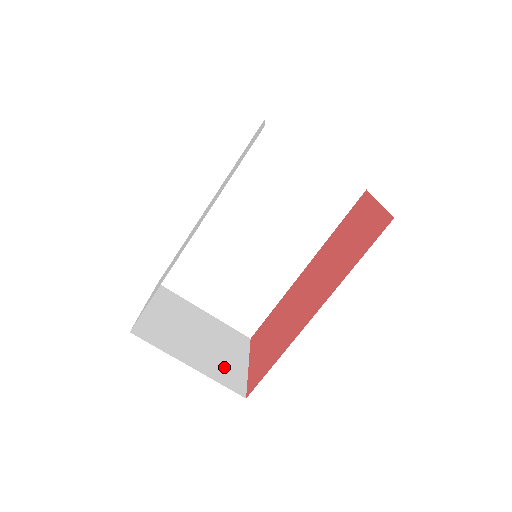
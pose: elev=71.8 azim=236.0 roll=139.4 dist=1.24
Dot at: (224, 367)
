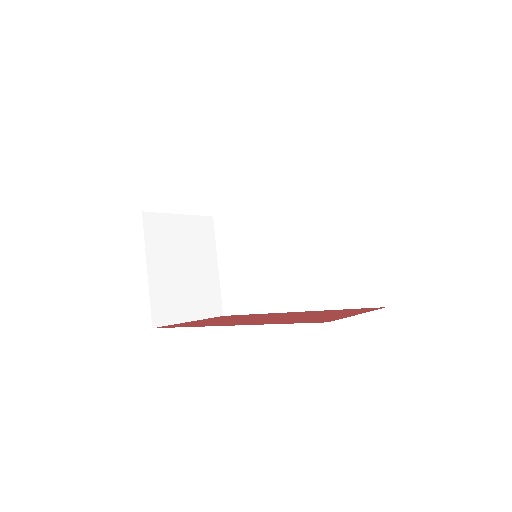
Dot at: (170, 299)
